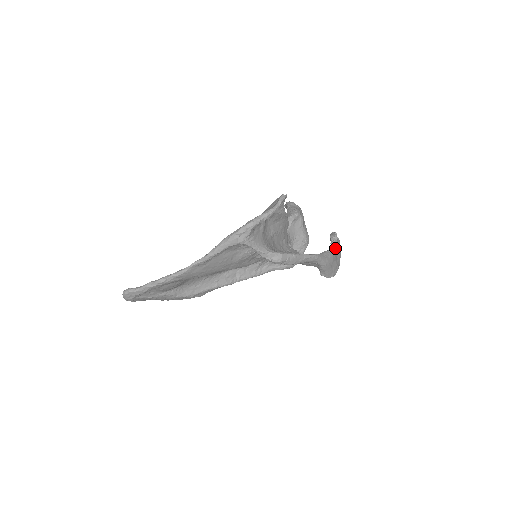
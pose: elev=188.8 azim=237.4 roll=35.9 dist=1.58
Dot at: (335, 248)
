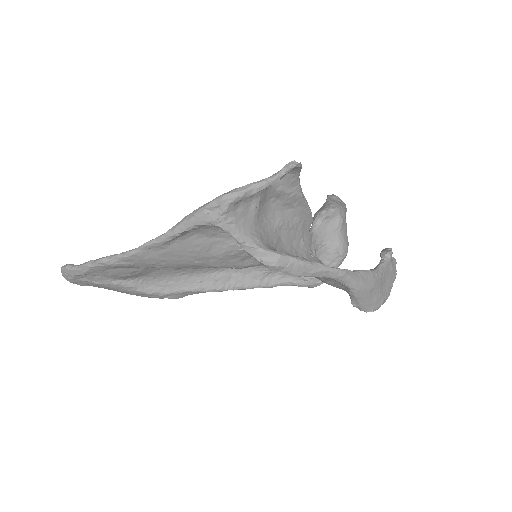
Dot at: (383, 270)
